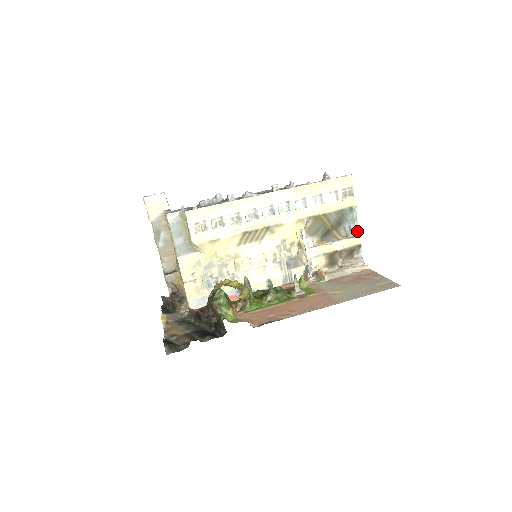
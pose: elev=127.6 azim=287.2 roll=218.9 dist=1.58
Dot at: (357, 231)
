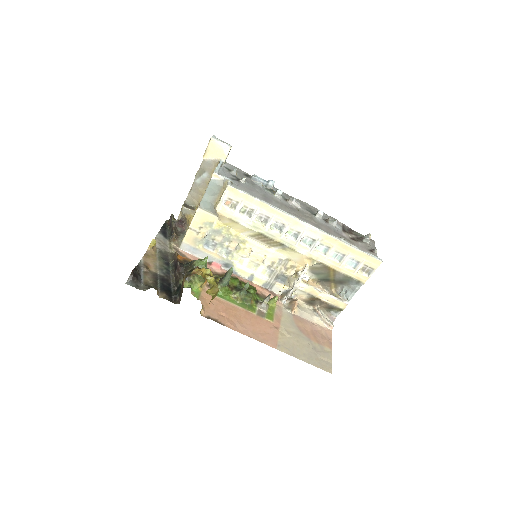
Dot at: (349, 299)
